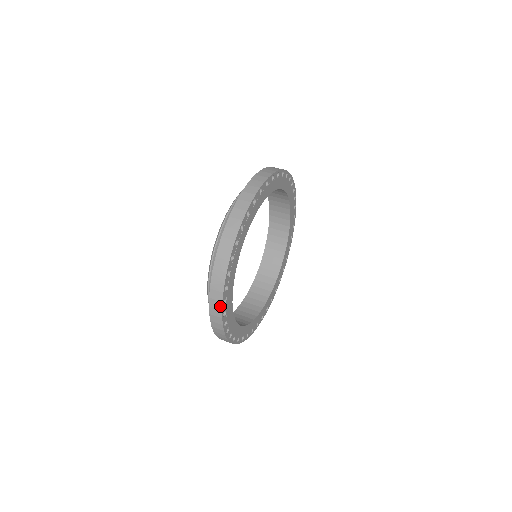
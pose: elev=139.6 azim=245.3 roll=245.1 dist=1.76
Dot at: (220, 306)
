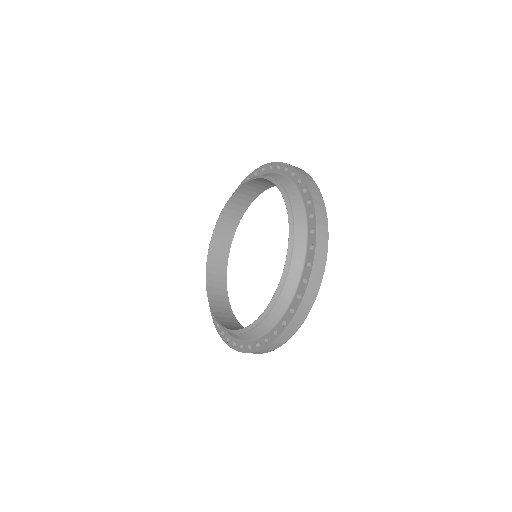
Dot at: (299, 168)
